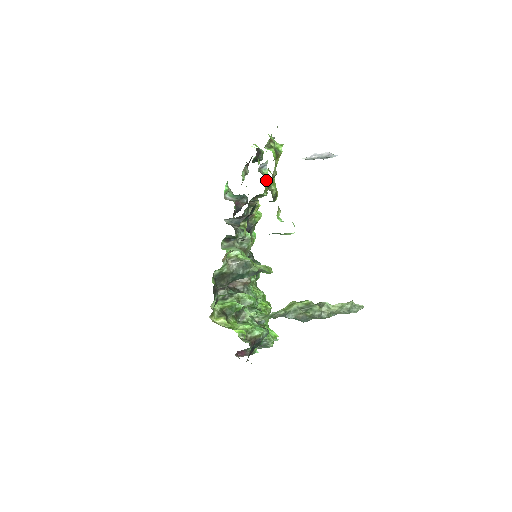
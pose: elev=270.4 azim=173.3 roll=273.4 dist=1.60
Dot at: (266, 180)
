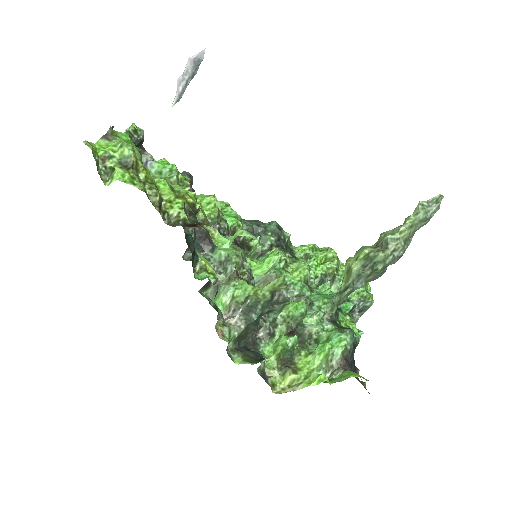
Dot at: occluded
